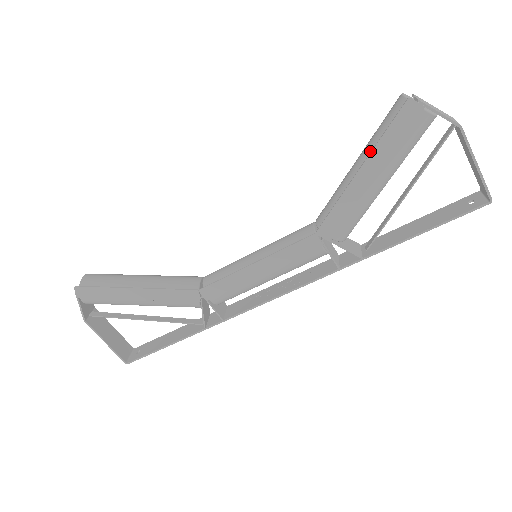
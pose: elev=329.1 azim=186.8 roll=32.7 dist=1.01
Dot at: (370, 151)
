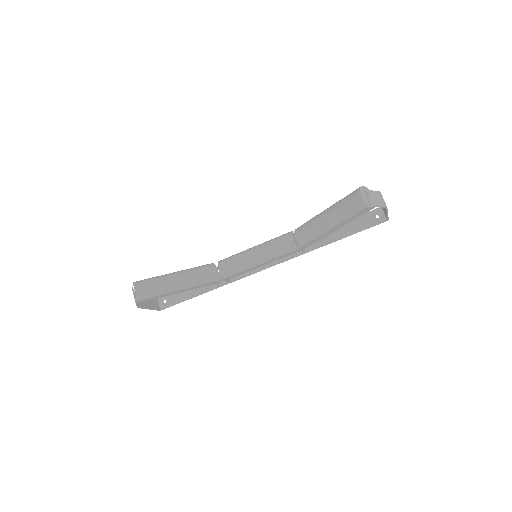
Dot at: (338, 218)
